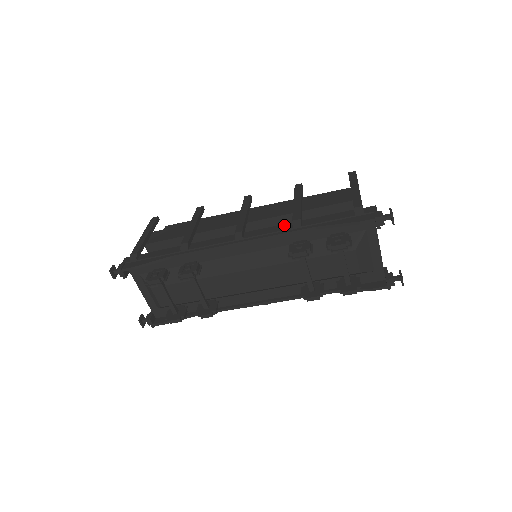
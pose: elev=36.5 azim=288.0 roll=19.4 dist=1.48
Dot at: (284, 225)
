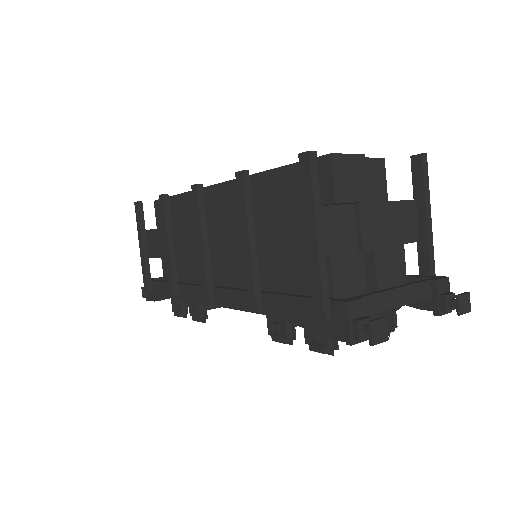
Dot at: (245, 294)
